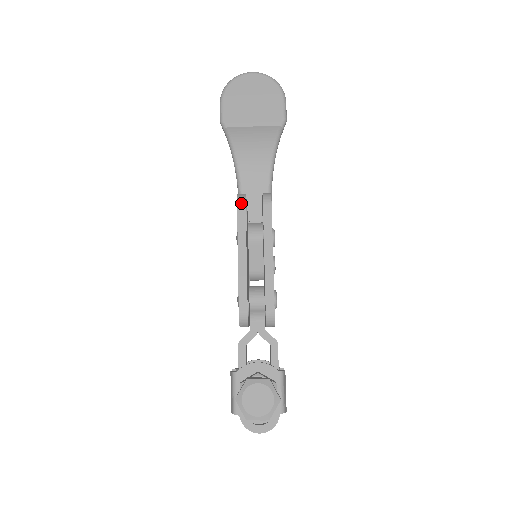
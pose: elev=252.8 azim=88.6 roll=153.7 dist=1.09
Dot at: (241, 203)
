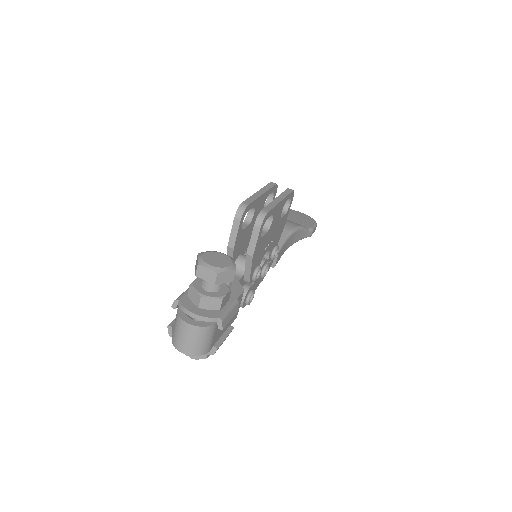
Dot at: (273, 183)
